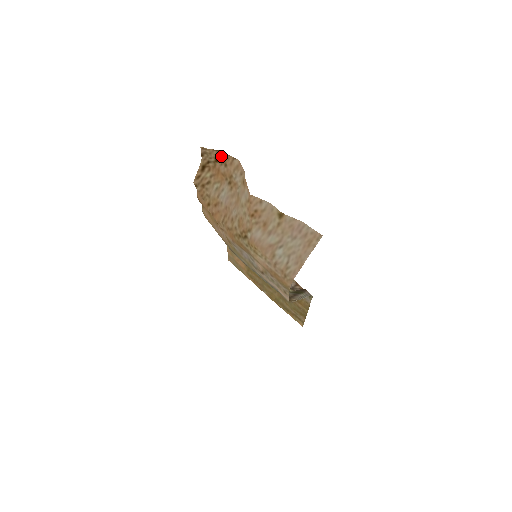
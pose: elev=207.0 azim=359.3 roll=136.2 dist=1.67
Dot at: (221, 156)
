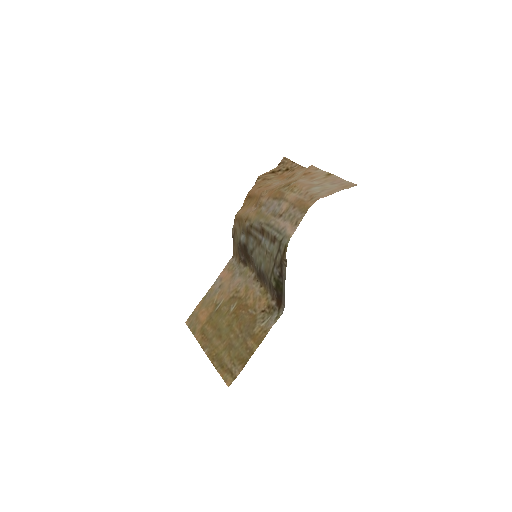
Dot at: (293, 167)
